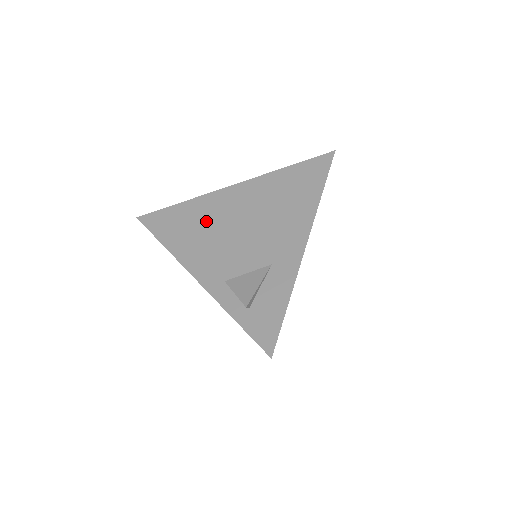
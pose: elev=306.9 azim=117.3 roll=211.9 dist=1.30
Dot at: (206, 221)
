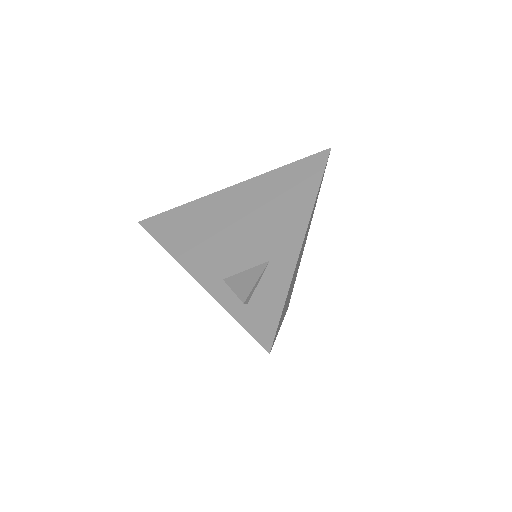
Dot at: (205, 222)
